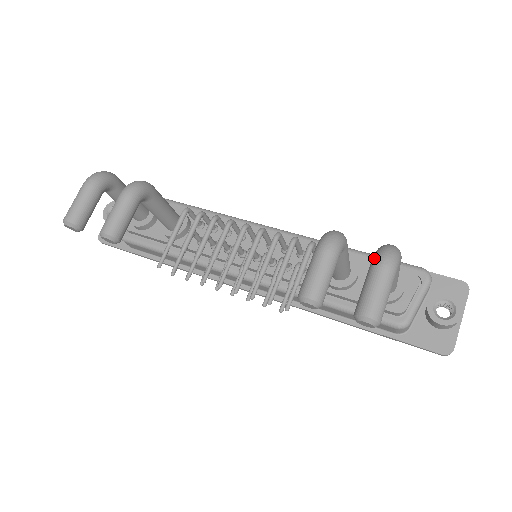
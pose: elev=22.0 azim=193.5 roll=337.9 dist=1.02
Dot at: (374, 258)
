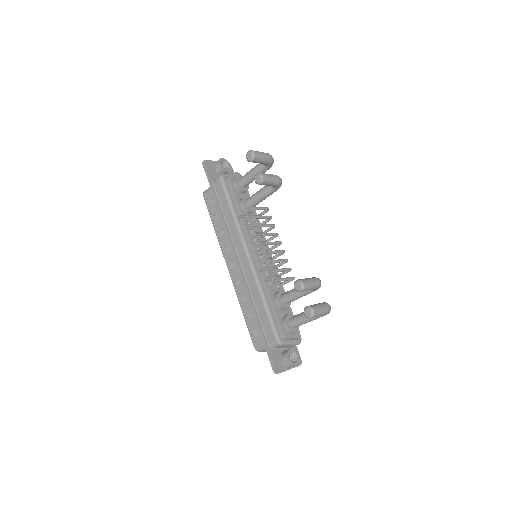
Dot at: occluded
